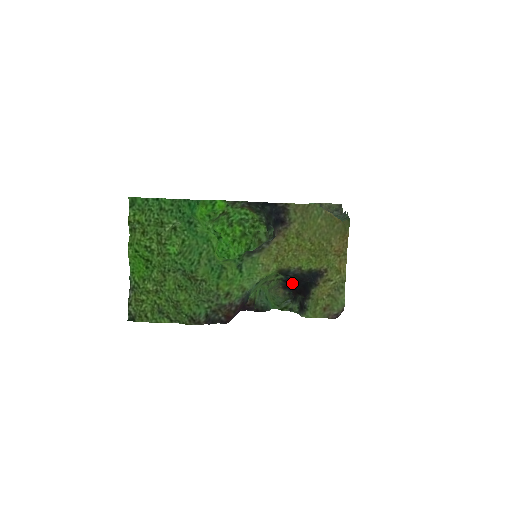
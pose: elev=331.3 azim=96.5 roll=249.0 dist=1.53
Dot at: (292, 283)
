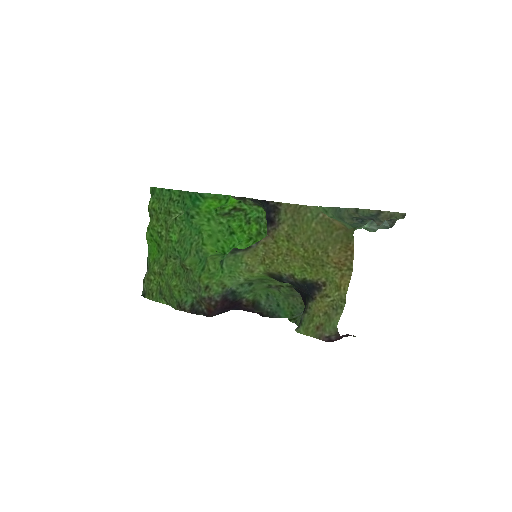
Dot at: (300, 293)
